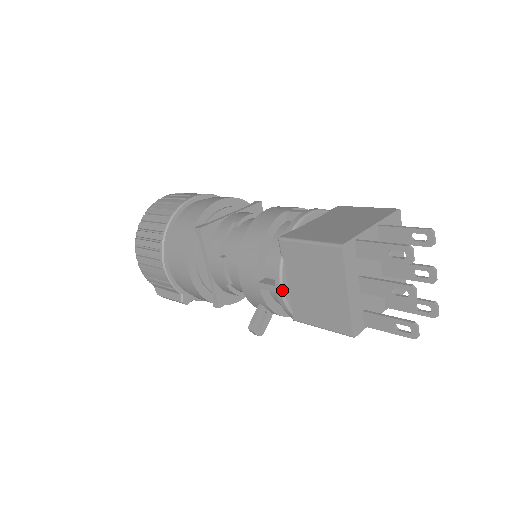
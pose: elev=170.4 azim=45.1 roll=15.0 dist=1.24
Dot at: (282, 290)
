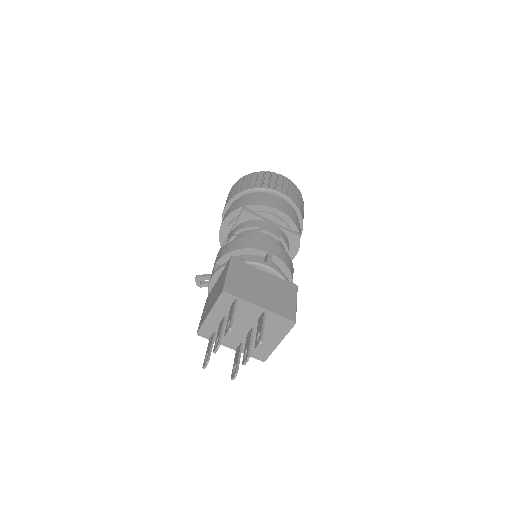
Dot at: (211, 279)
